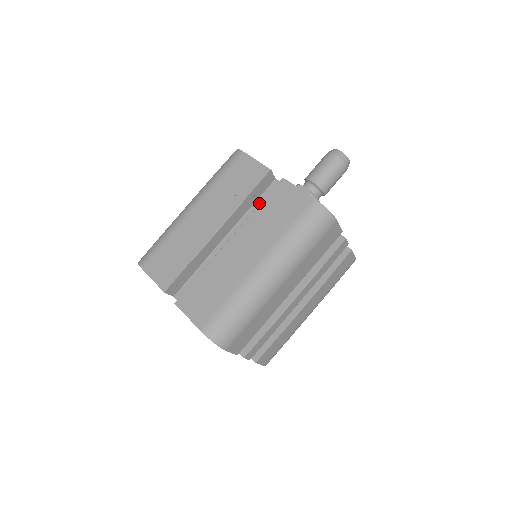
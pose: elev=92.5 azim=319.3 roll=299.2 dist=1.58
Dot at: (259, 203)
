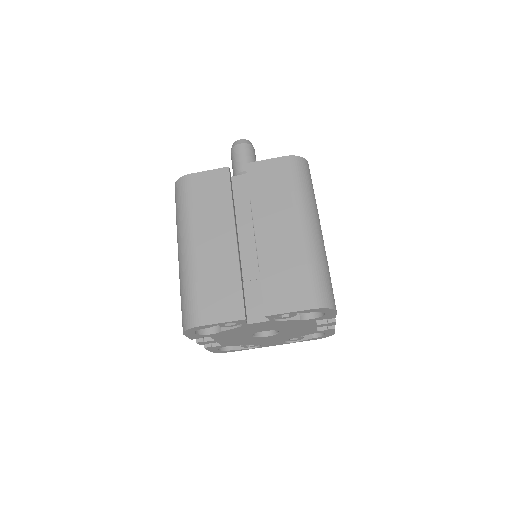
Dot at: (238, 201)
